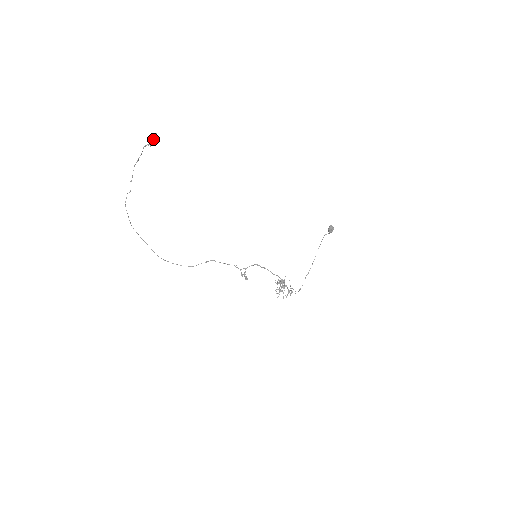
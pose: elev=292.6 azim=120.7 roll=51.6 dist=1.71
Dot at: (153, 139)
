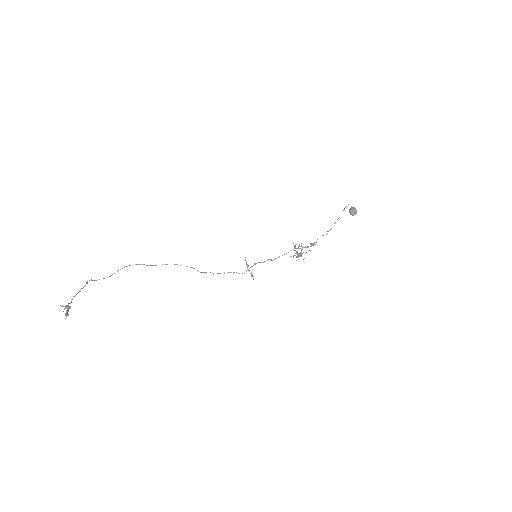
Dot at: (67, 312)
